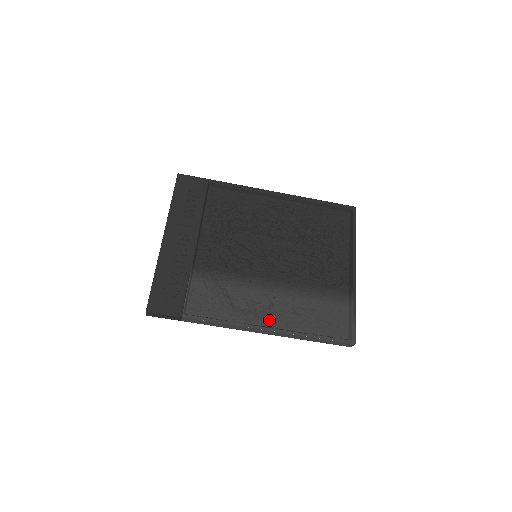
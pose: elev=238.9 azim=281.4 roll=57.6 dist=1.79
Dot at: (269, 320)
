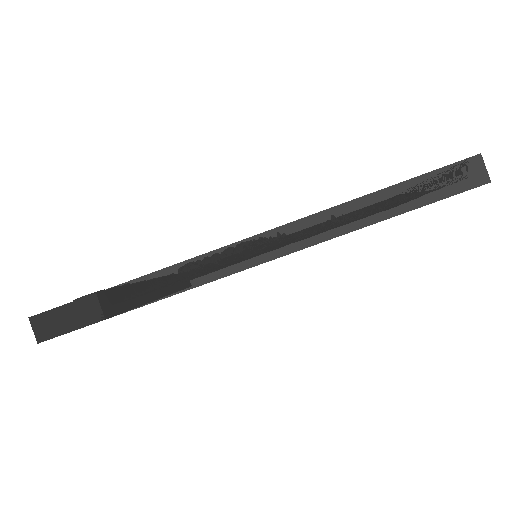
Dot at: occluded
